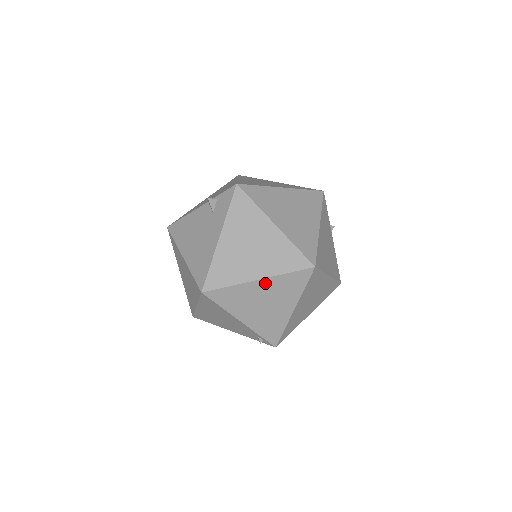
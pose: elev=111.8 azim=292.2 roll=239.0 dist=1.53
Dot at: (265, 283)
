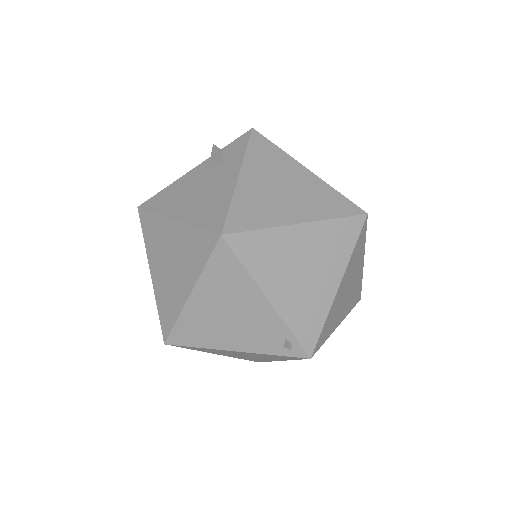
Dot at: (307, 231)
